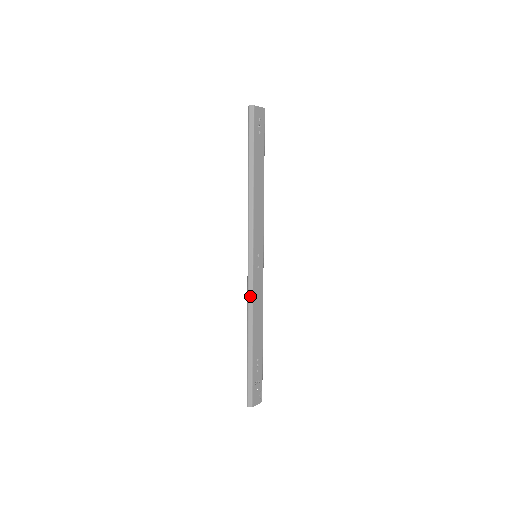
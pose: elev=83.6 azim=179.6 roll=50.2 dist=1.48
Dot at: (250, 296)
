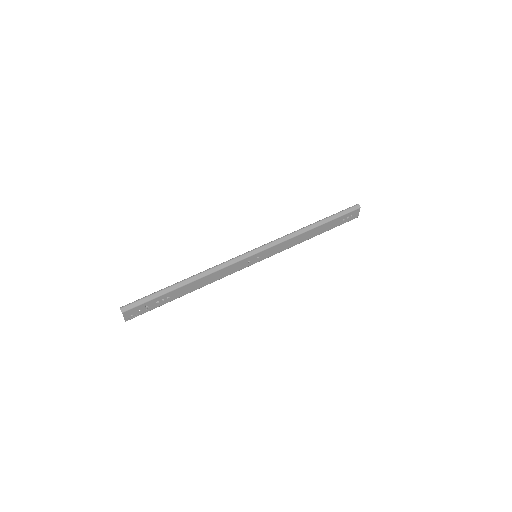
Dot at: (225, 265)
